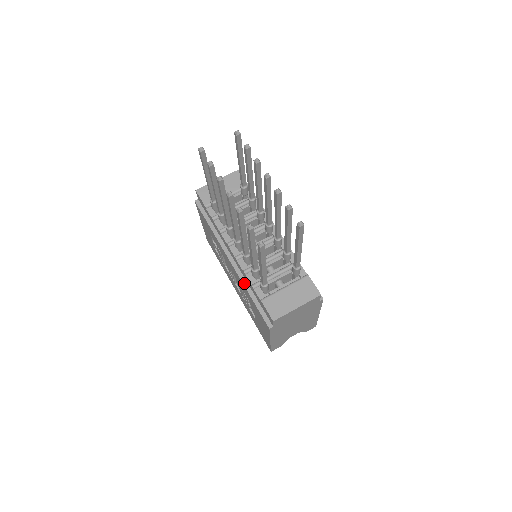
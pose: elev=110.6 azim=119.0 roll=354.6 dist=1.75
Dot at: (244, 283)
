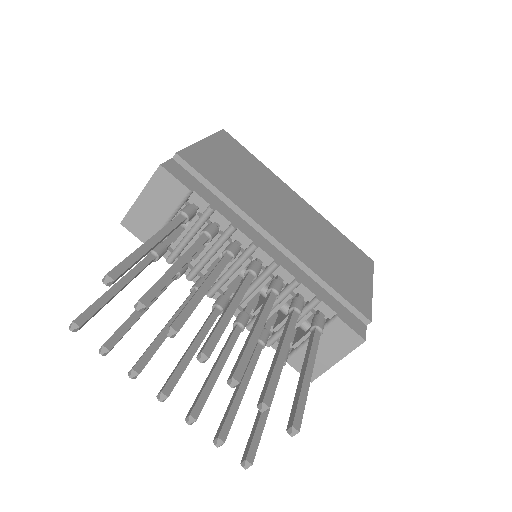
Dot at: occluded
